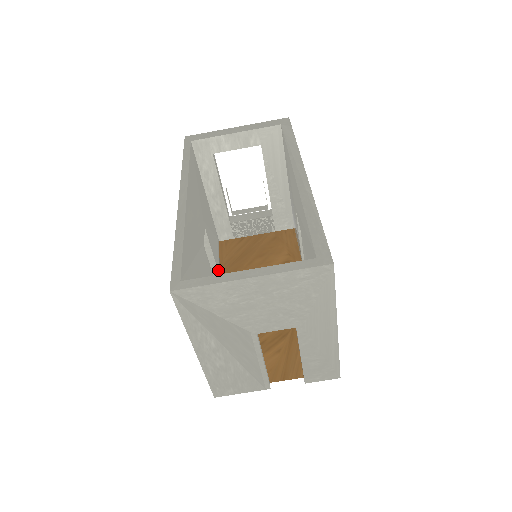
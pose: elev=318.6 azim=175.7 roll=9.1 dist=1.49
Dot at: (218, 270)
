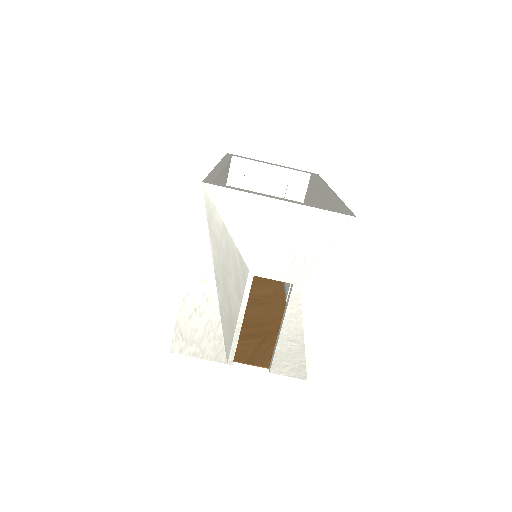
Dot at: occluded
